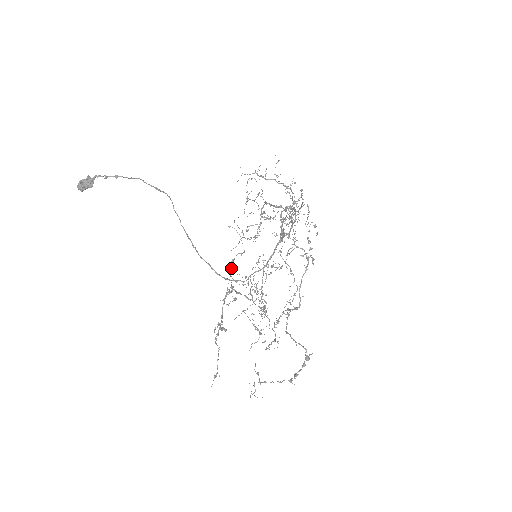
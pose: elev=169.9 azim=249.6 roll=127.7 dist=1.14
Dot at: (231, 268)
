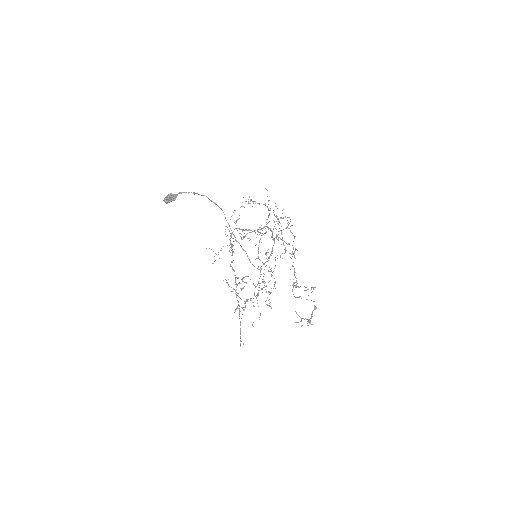
Dot at: (233, 269)
